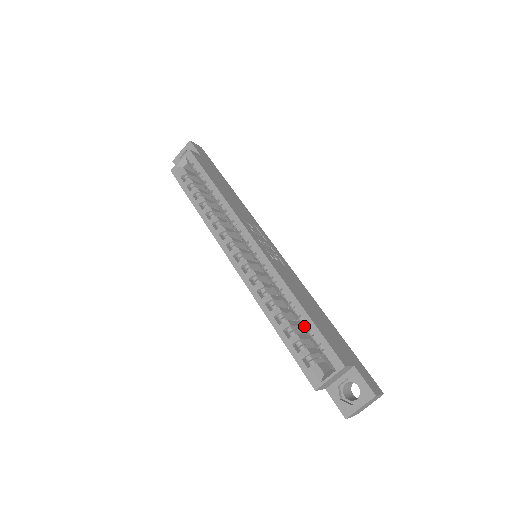
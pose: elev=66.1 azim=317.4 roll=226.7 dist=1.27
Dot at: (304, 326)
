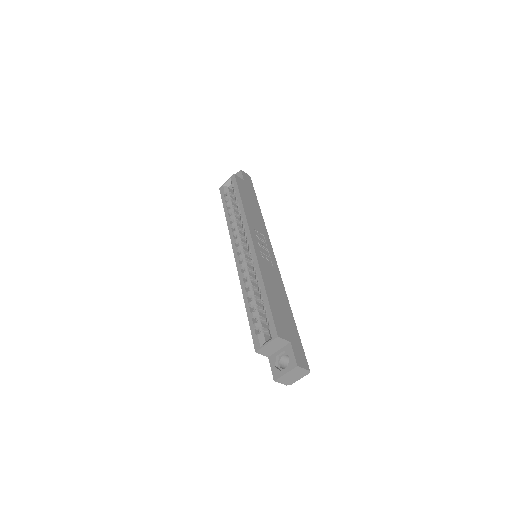
Dot at: (263, 305)
